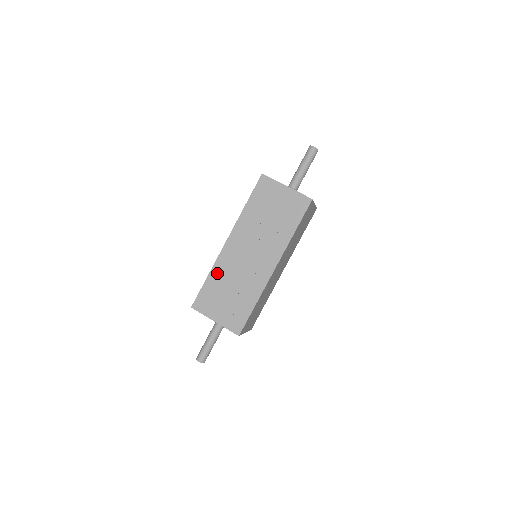
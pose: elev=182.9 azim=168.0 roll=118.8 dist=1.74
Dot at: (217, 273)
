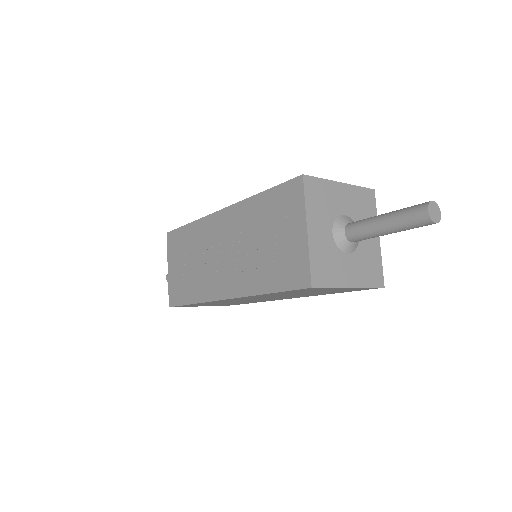
Dot at: (195, 231)
